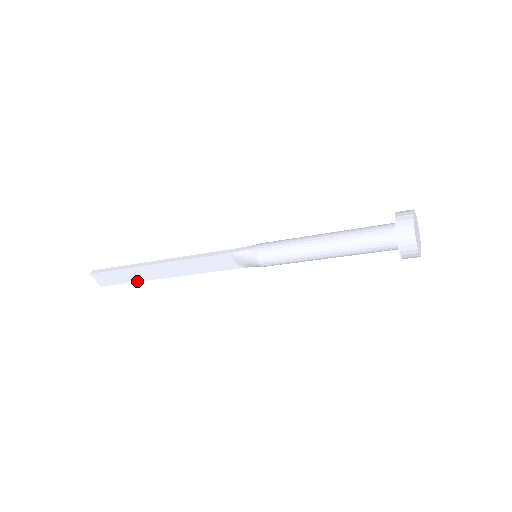
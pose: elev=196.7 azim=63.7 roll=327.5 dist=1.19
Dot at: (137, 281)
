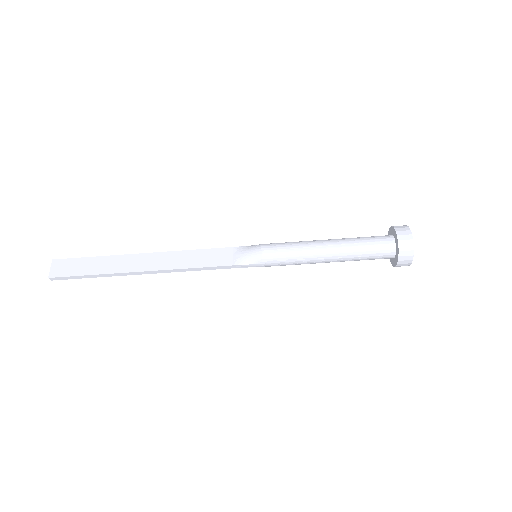
Dot at: (103, 273)
